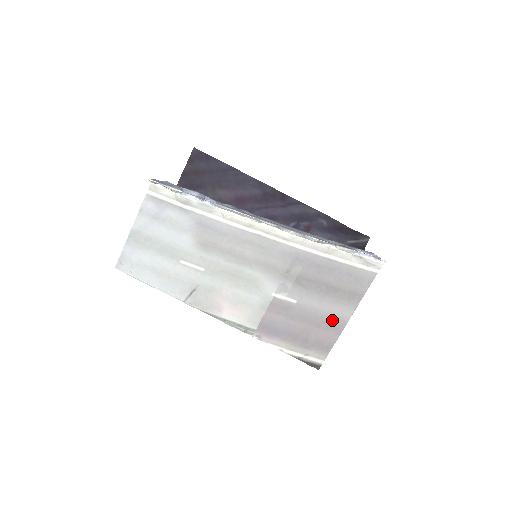
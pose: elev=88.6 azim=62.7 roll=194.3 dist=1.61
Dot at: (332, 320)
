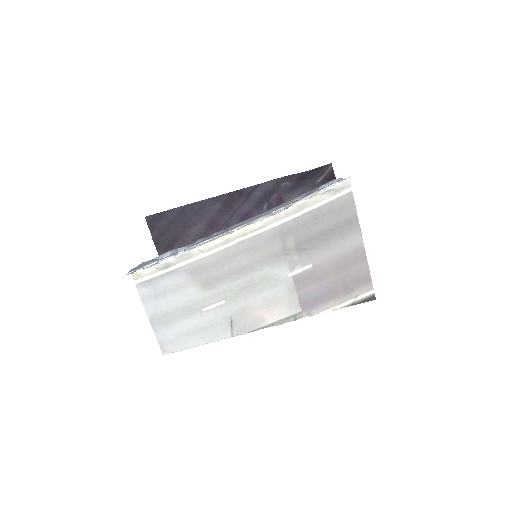
Dot at: (351, 255)
